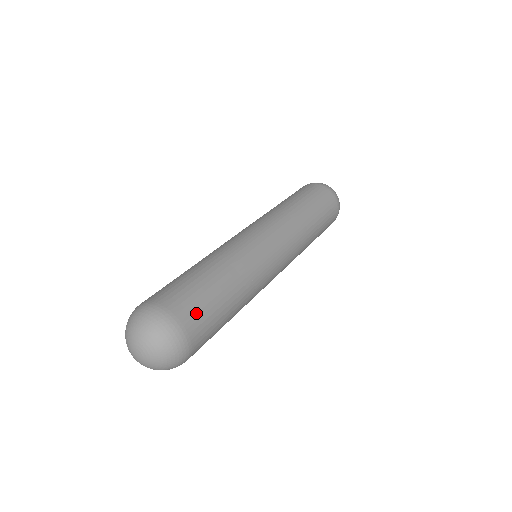
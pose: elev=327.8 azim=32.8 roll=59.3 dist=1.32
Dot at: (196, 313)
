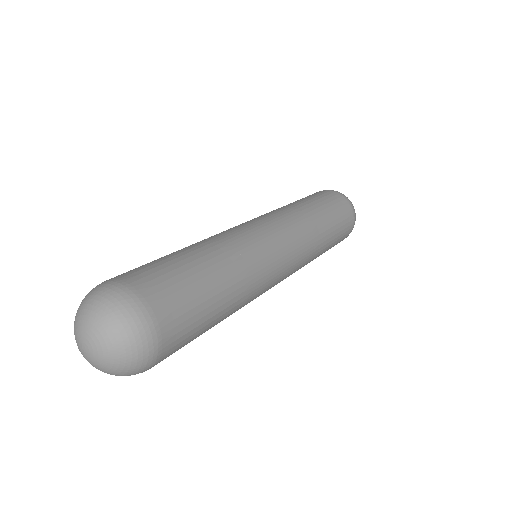
Dot at: (182, 329)
